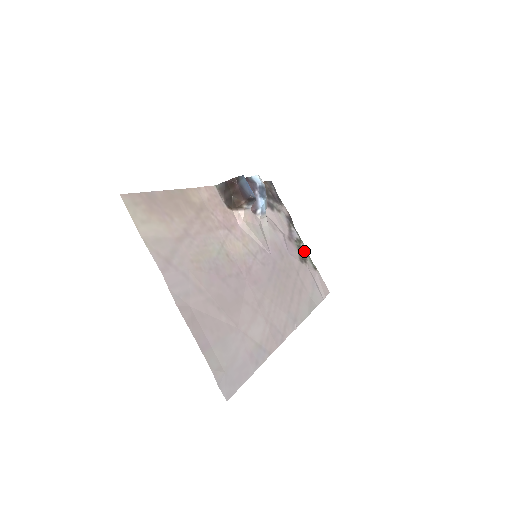
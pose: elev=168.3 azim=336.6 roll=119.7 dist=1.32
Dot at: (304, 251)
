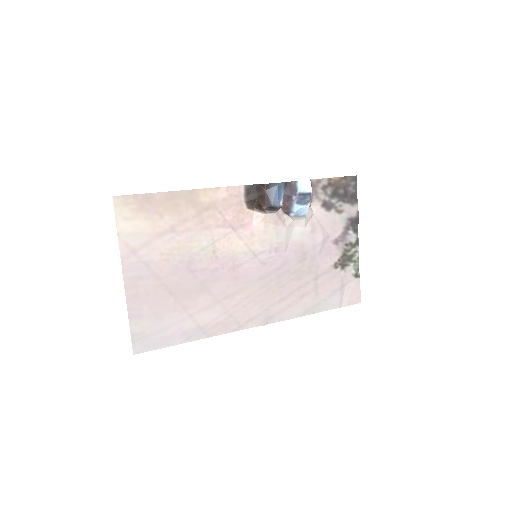
Dot at: (352, 256)
